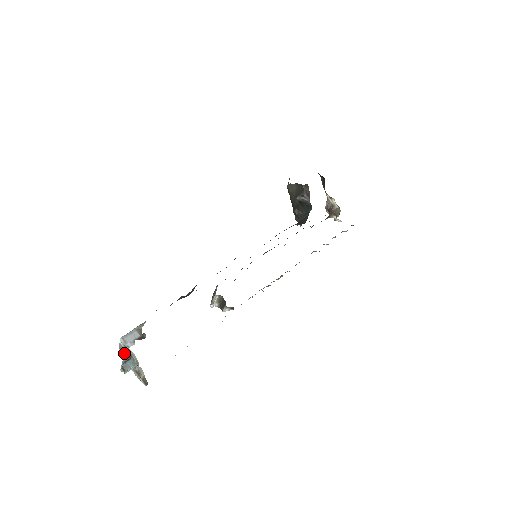
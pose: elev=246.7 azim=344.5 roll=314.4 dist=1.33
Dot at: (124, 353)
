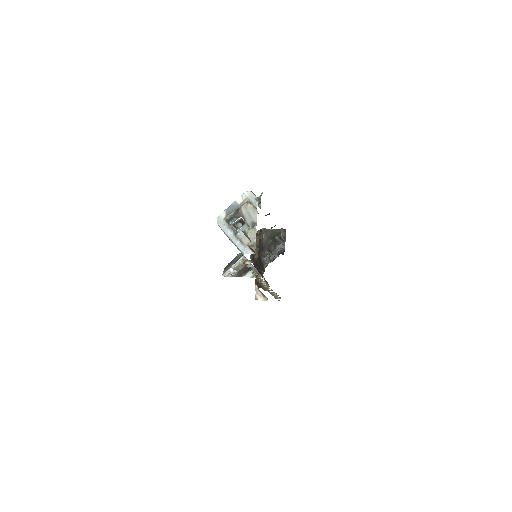
Dot at: (233, 215)
